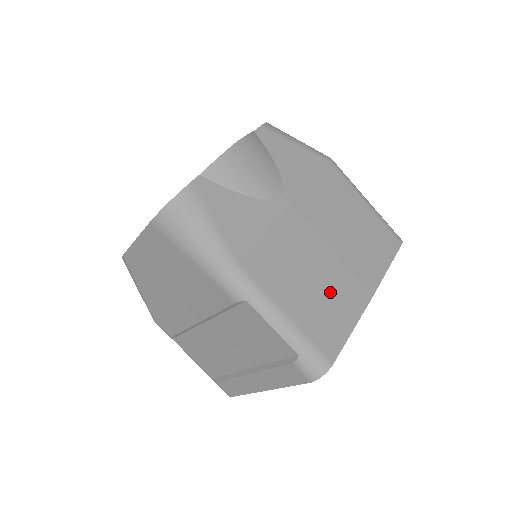
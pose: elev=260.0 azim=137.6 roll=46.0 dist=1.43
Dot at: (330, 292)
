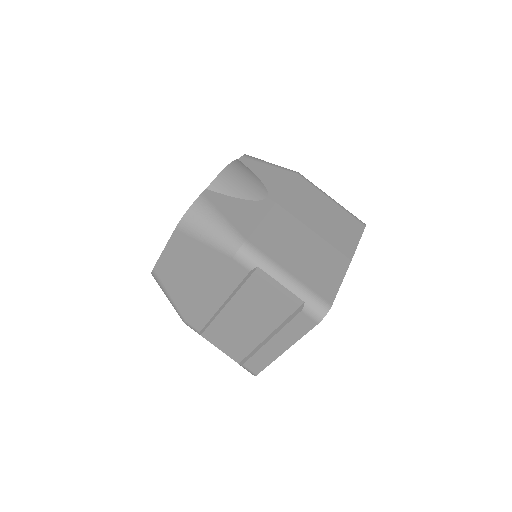
Dot at: (318, 258)
